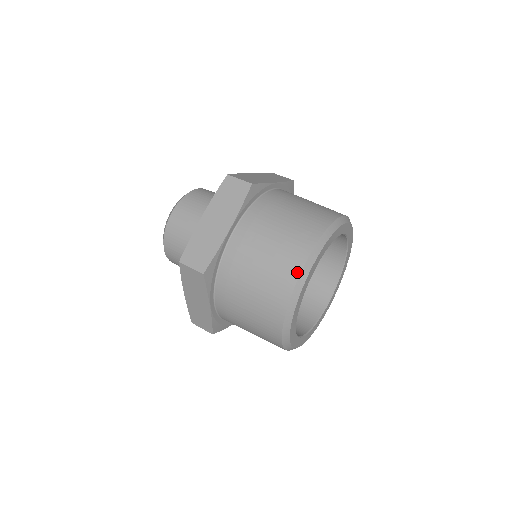
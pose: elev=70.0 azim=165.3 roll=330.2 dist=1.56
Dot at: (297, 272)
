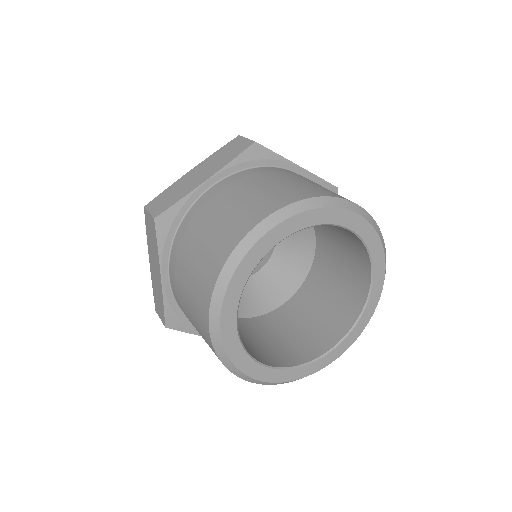
Dot at: (208, 335)
